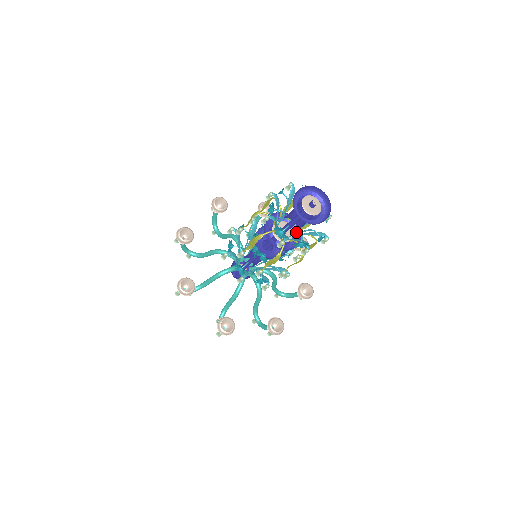
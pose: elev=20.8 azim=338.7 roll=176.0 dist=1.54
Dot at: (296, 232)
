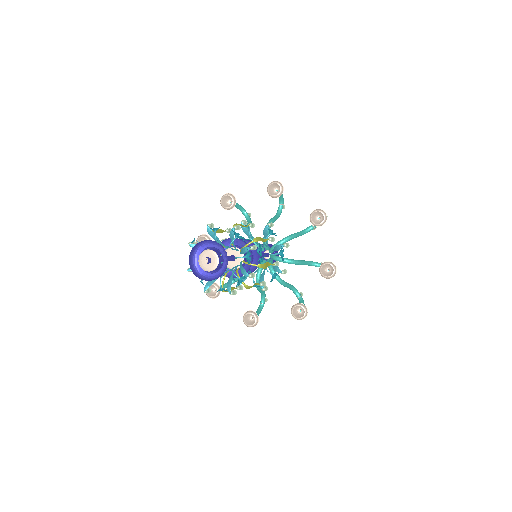
Dot at: (231, 269)
